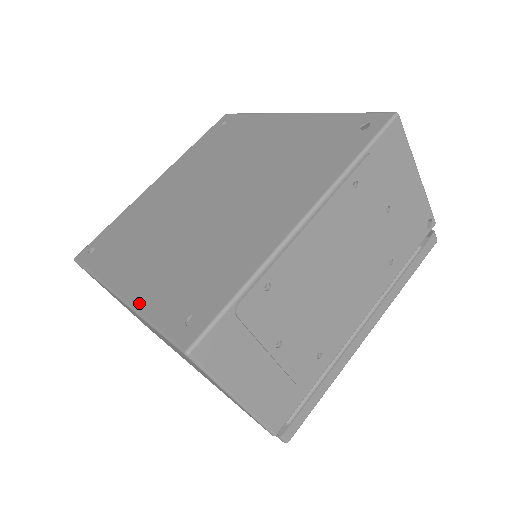
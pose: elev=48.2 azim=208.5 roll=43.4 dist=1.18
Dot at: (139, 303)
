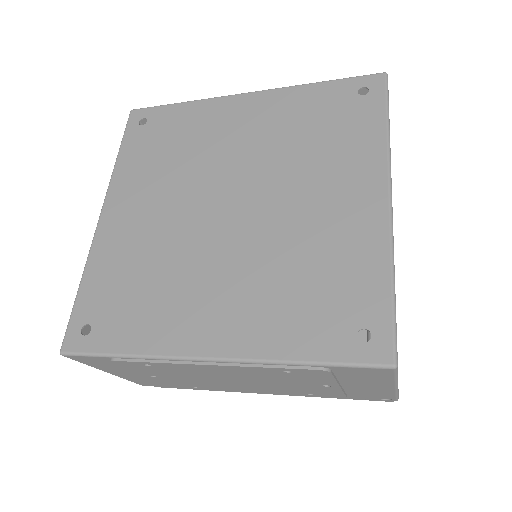
Dot at: (94, 255)
